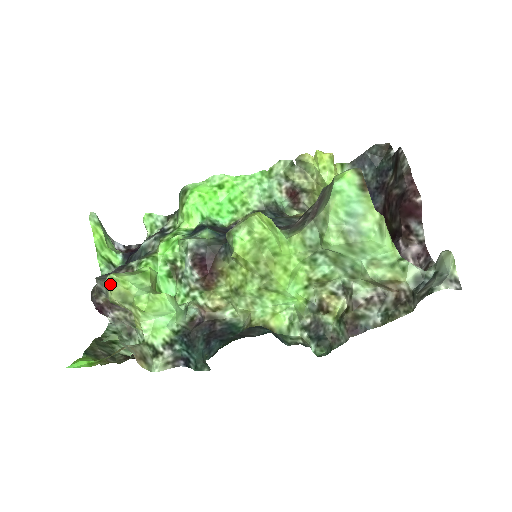
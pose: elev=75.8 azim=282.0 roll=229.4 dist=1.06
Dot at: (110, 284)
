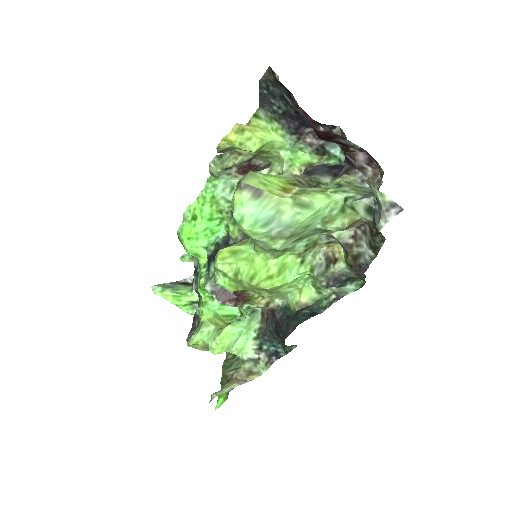
Dot at: (192, 347)
